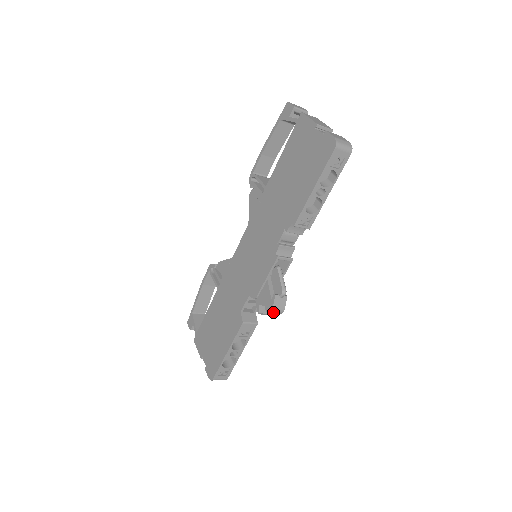
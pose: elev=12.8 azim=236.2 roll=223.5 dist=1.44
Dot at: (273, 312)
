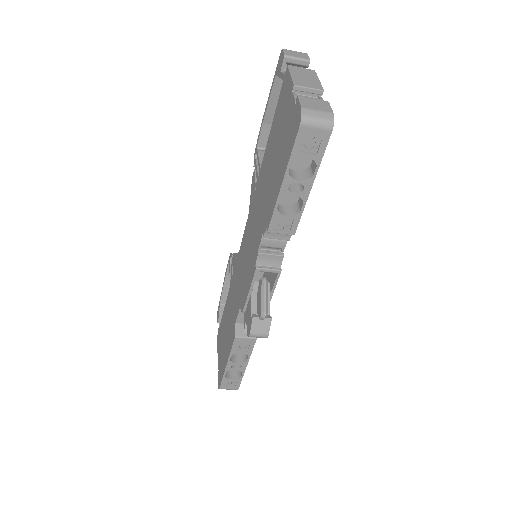
Dot at: (253, 336)
